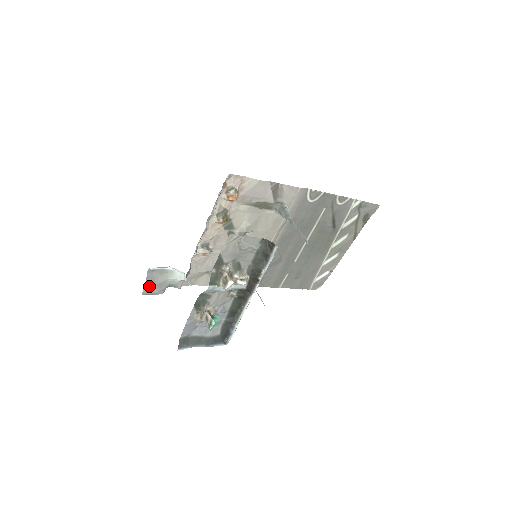
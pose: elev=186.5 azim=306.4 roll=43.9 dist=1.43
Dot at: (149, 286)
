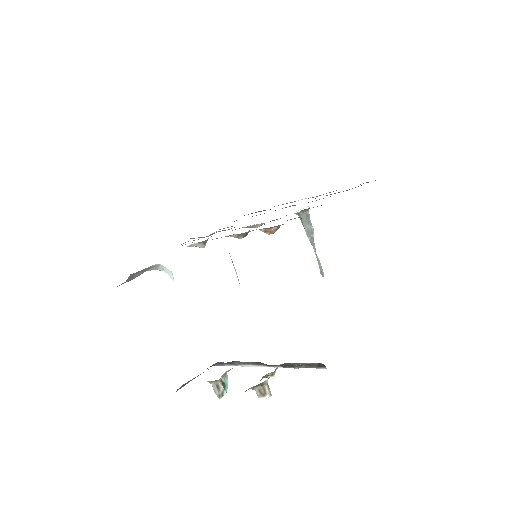
Dot at: (125, 282)
